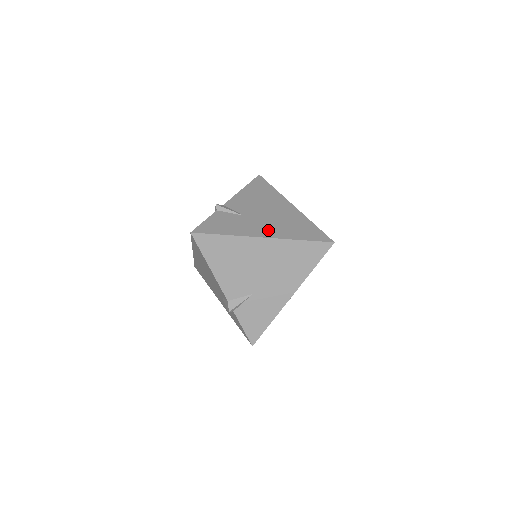
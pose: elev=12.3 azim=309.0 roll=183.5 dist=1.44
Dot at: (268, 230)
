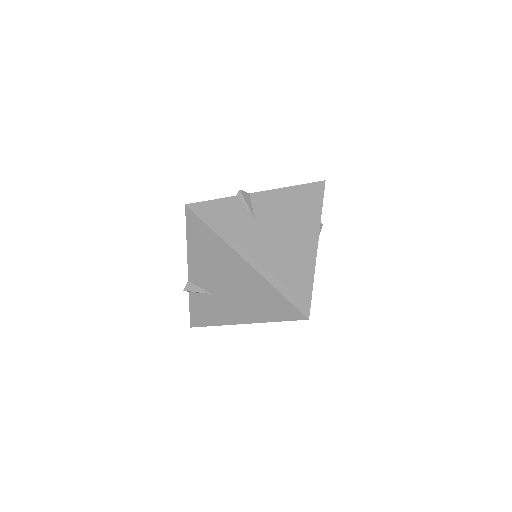
Dot at: (242, 313)
